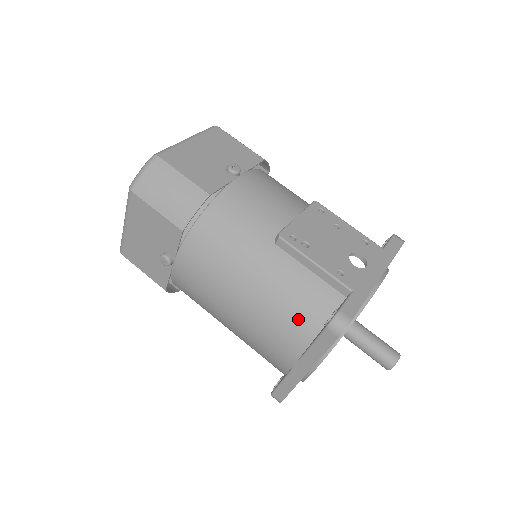
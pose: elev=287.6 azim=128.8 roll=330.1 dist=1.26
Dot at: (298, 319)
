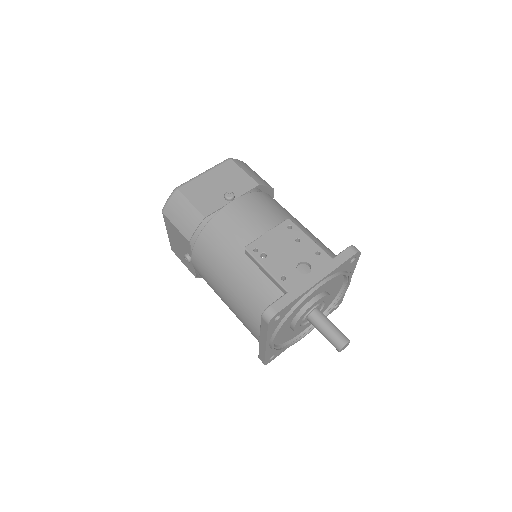
Dot at: (255, 308)
